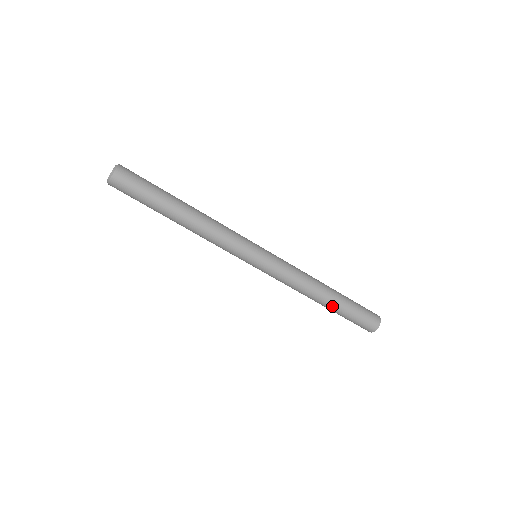
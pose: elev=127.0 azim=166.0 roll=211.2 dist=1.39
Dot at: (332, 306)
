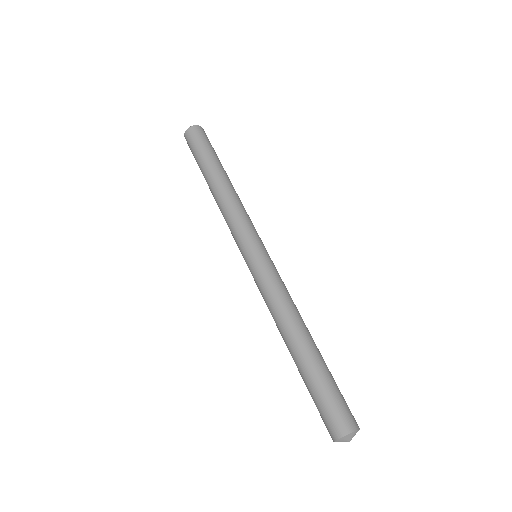
Dot at: (297, 361)
